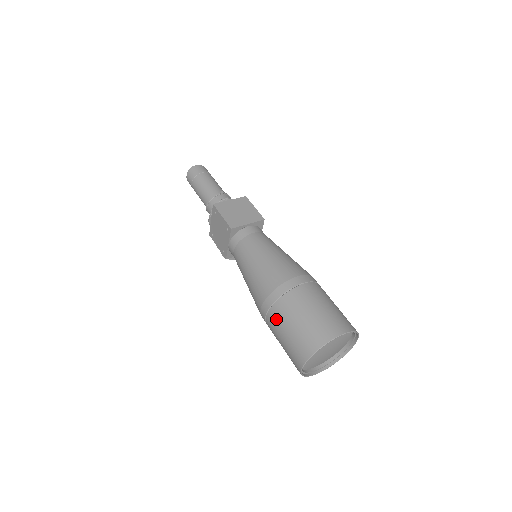
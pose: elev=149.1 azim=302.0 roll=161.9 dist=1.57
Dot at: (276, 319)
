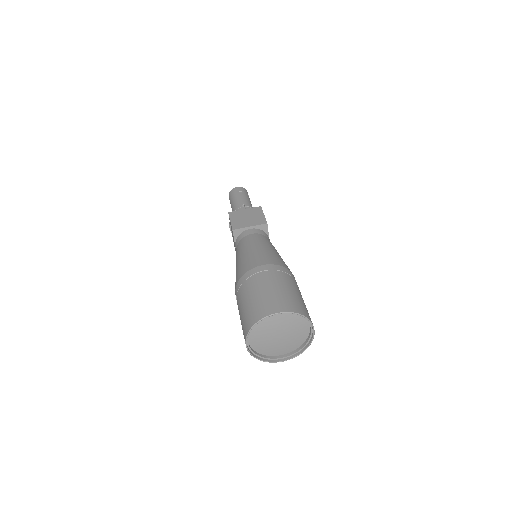
Dot at: (238, 302)
